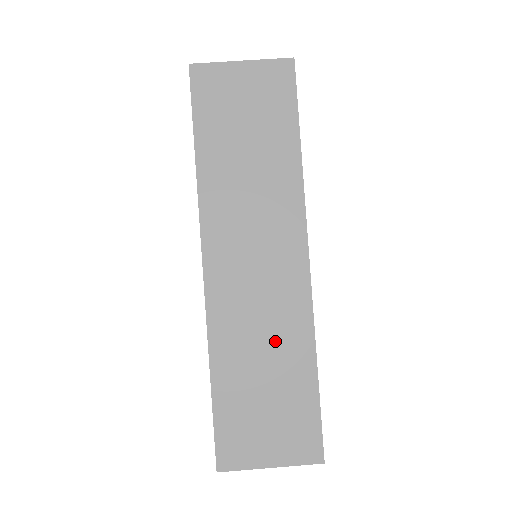
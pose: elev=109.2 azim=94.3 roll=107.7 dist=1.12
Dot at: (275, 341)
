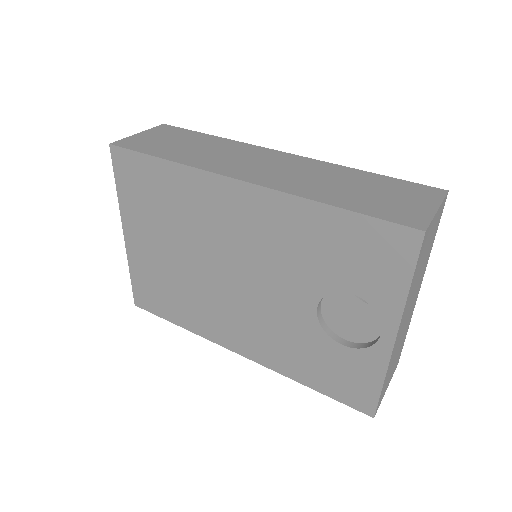
Dot at: (330, 177)
